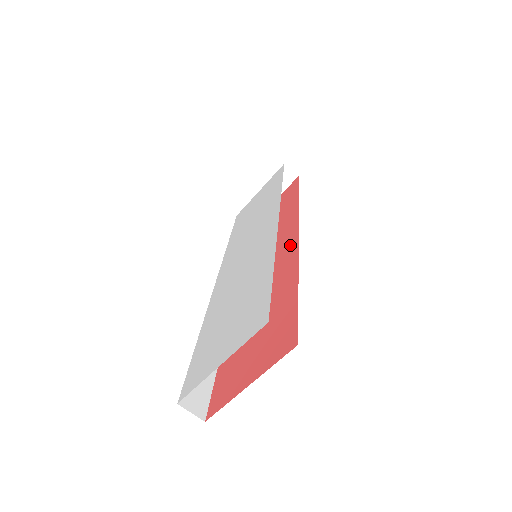
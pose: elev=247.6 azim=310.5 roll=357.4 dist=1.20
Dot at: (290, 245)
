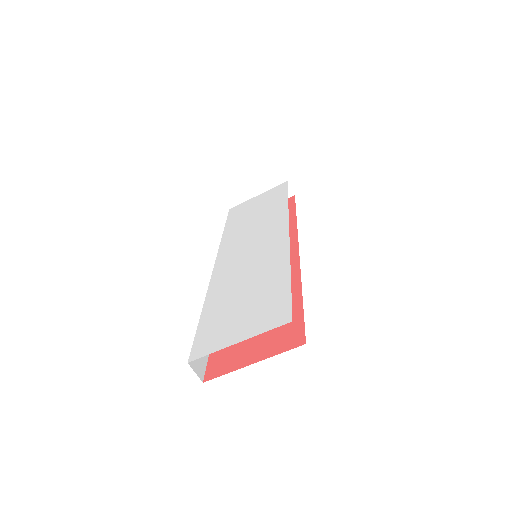
Dot at: (290, 257)
